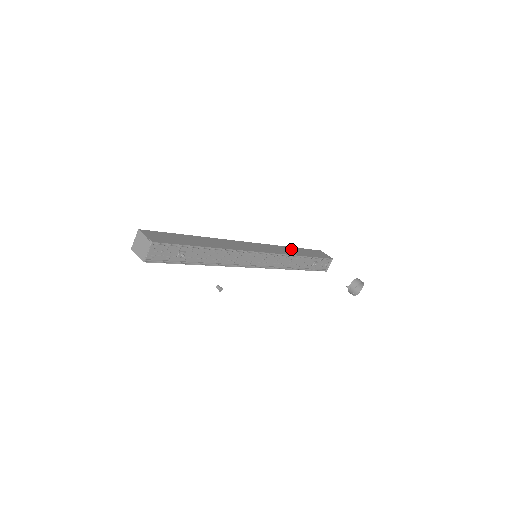
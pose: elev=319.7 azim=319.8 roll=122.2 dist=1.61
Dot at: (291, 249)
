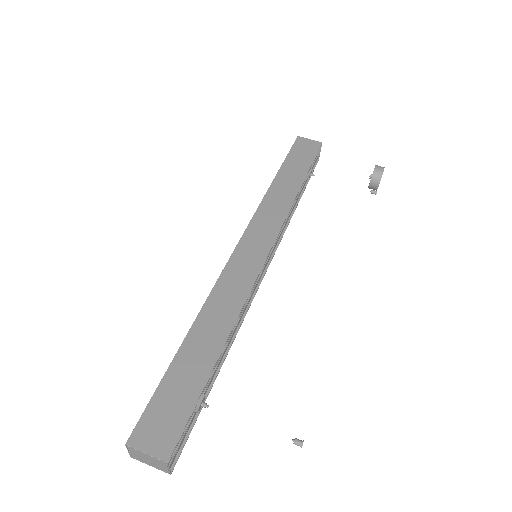
Dot at: (278, 187)
